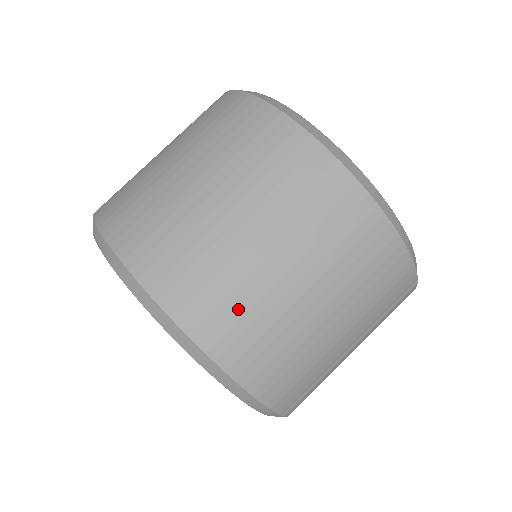
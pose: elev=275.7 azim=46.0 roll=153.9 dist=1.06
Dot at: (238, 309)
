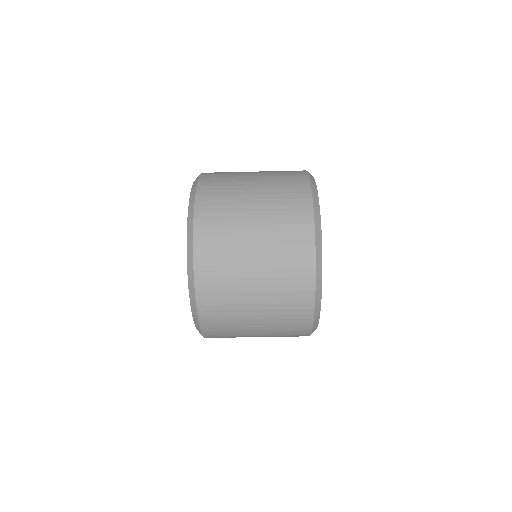
Dot at: (224, 312)
